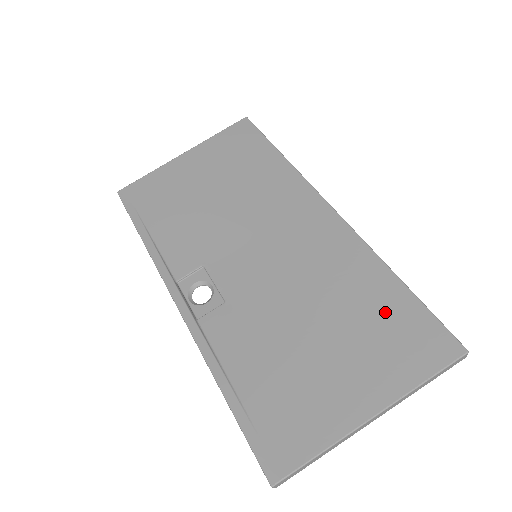
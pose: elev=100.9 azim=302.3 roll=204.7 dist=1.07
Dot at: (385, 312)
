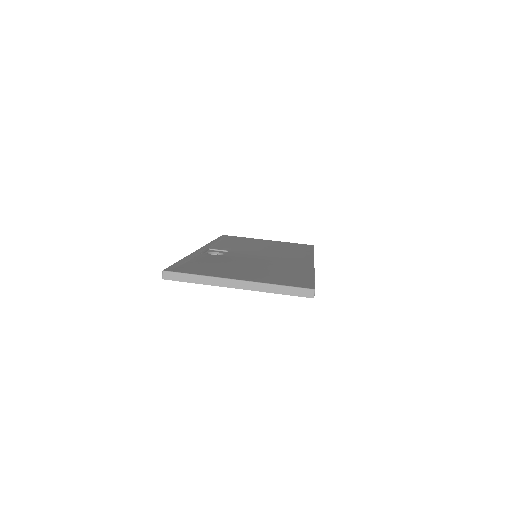
Dot at: (291, 275)
